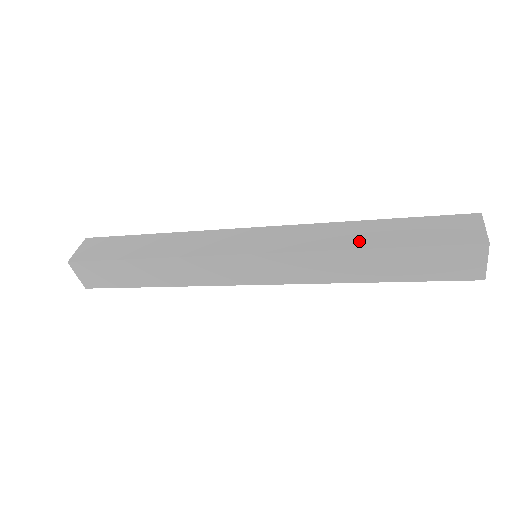
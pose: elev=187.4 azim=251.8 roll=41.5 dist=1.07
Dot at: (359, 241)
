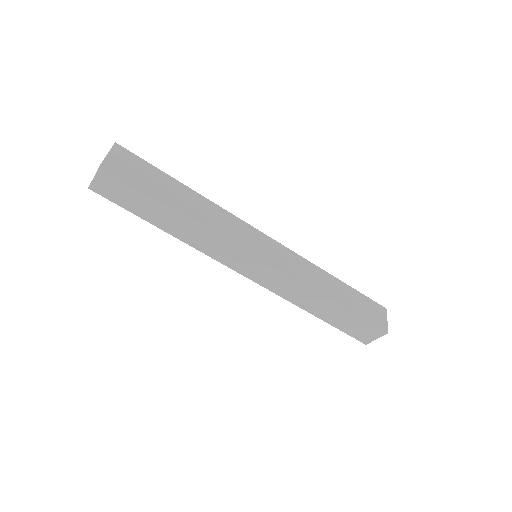
Dot at: occluded
